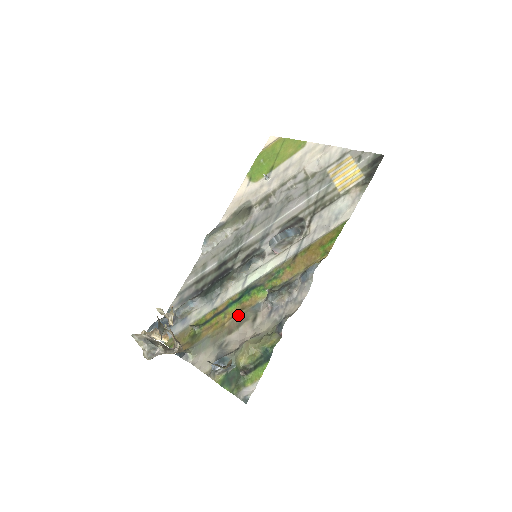
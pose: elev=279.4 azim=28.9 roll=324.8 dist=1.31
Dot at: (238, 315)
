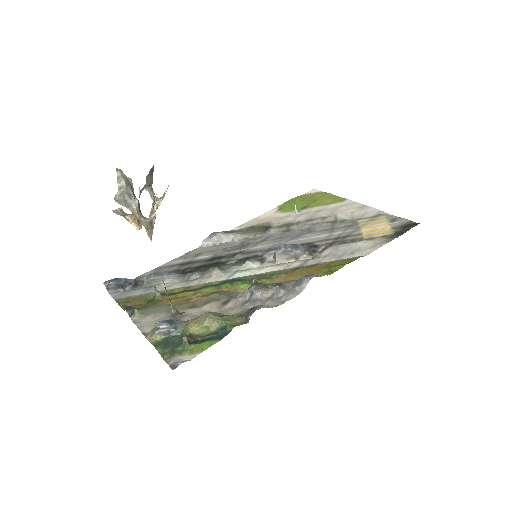
Dot at: (210, 295)
